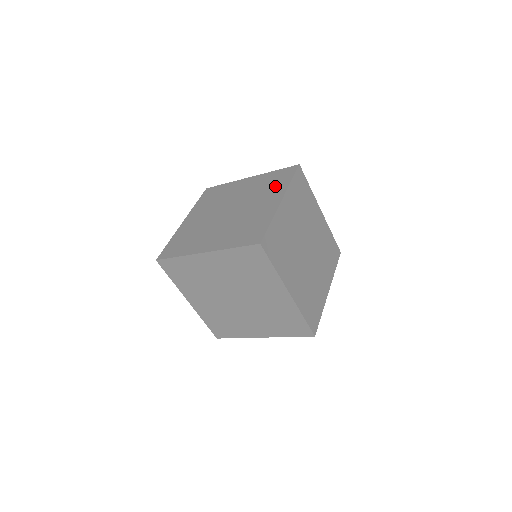
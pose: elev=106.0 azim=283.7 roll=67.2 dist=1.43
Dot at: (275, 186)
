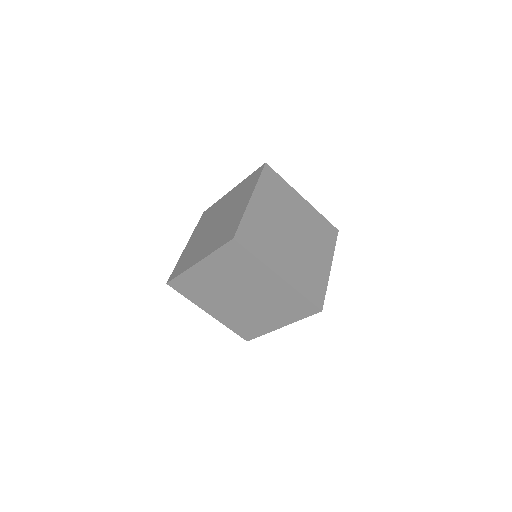
Dot at: (248, 188)
